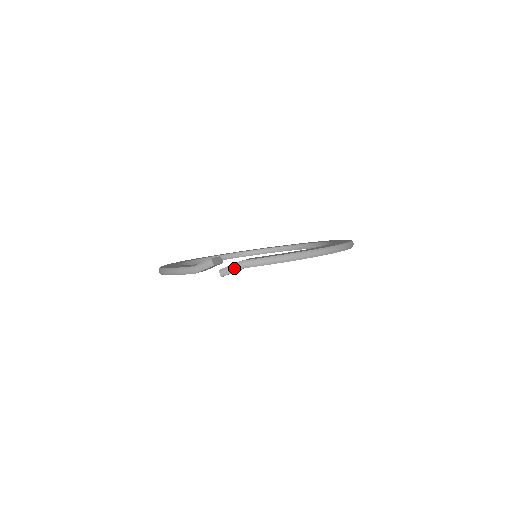
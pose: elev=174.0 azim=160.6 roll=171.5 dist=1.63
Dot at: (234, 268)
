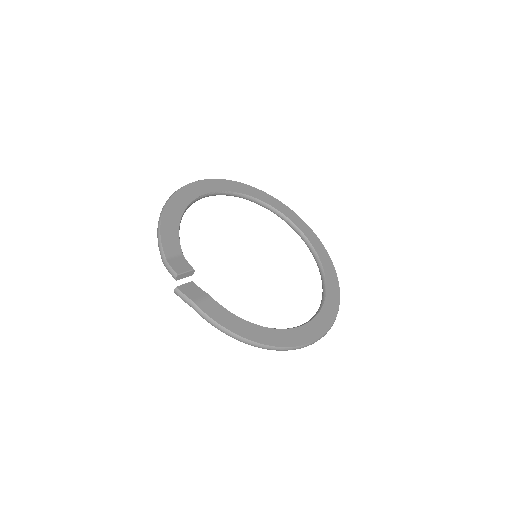
Dot at: (185, 300)
